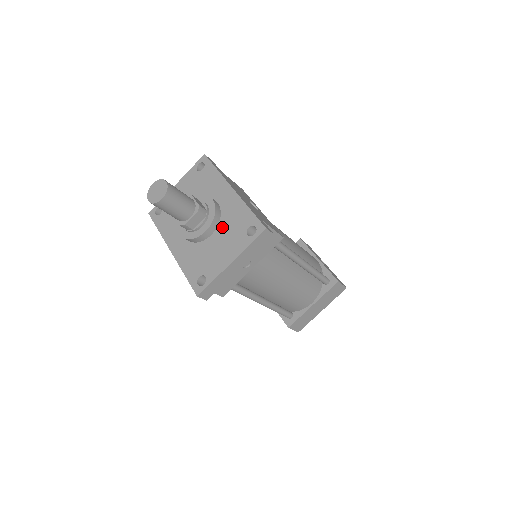
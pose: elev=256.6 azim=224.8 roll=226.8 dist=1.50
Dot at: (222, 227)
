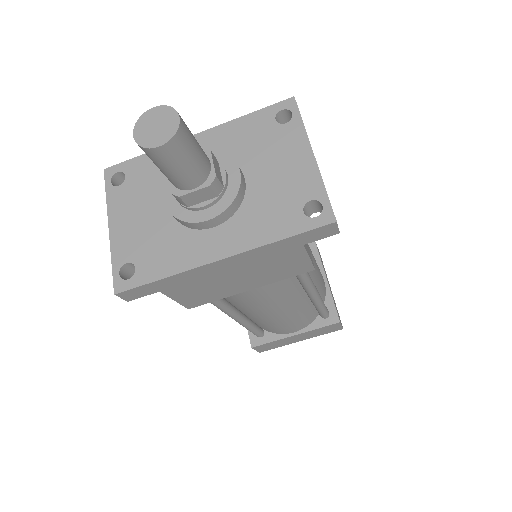
Dot at: (245, 159)
